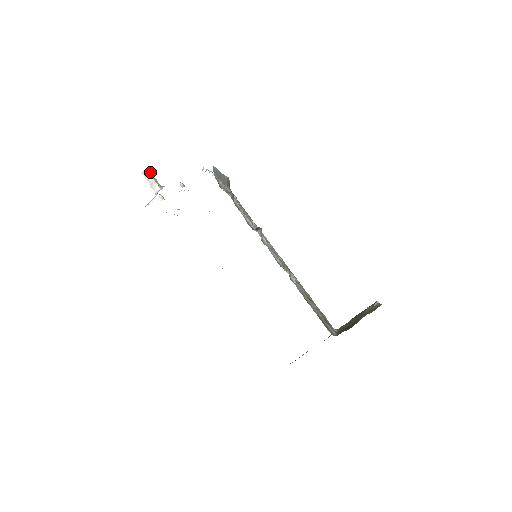
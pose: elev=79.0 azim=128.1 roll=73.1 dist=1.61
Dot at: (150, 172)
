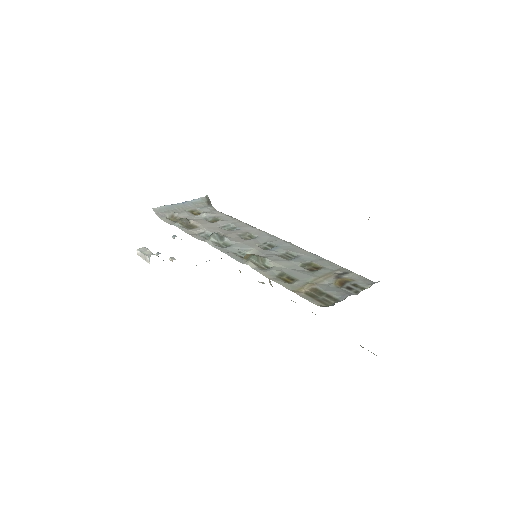
Dot at: (142, 249)
